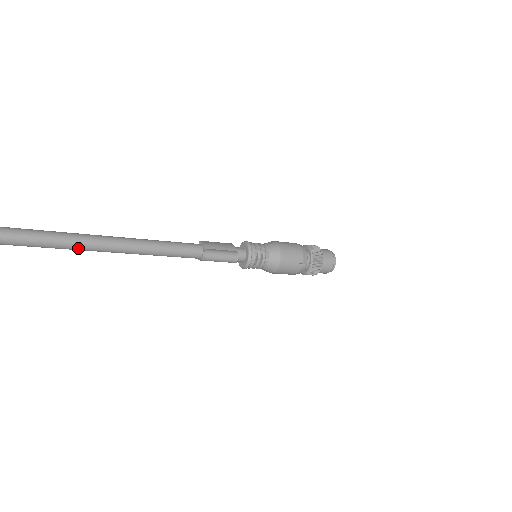
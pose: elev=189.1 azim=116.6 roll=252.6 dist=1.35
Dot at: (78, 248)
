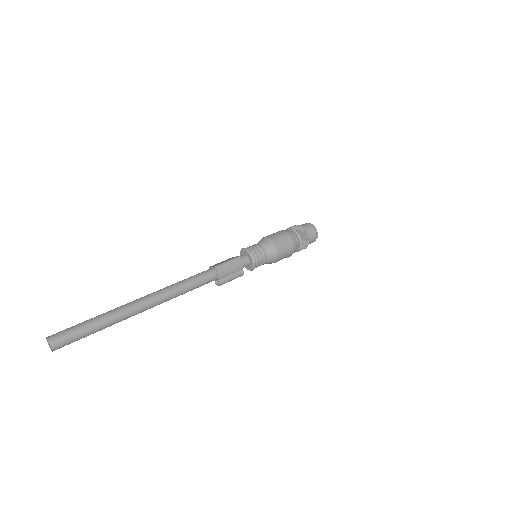
Dot at: occluded
